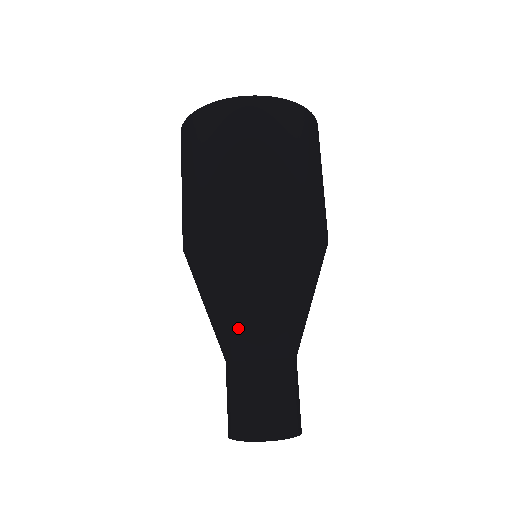
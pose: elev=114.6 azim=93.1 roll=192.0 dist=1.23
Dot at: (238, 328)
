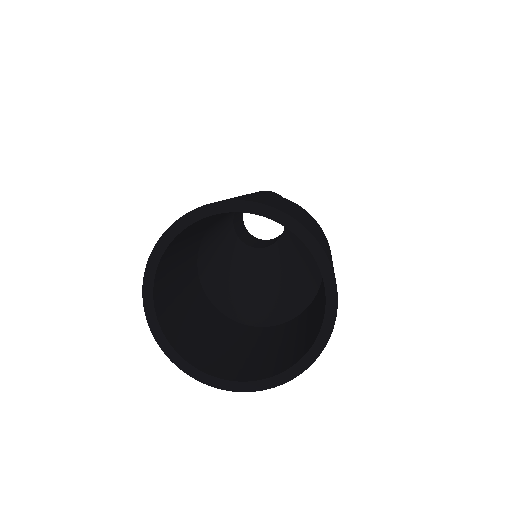
Dot at: occluded
